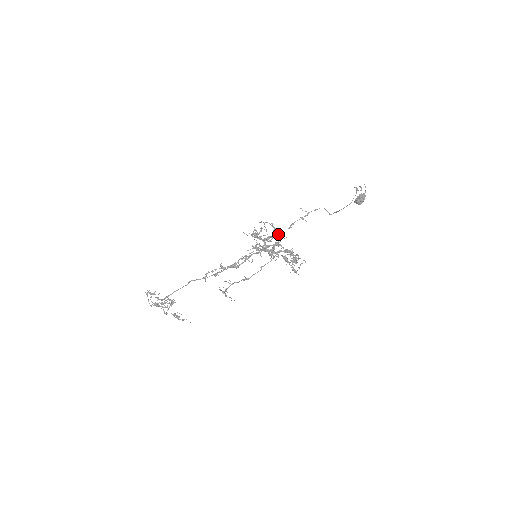
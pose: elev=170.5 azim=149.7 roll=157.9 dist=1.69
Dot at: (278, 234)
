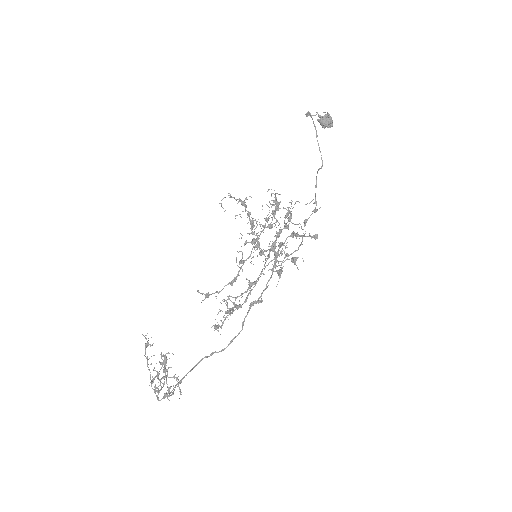
Dot at: (244, 200)
